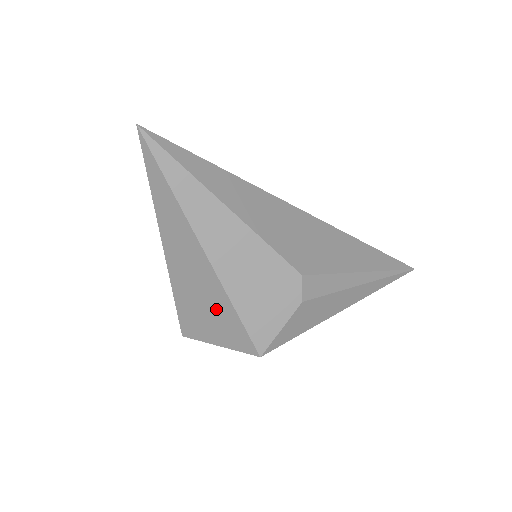
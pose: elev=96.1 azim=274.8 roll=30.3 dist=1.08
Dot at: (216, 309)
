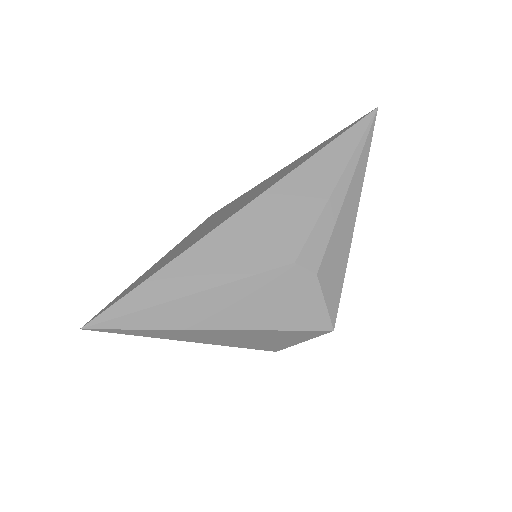
Dot at: (271, 337)
